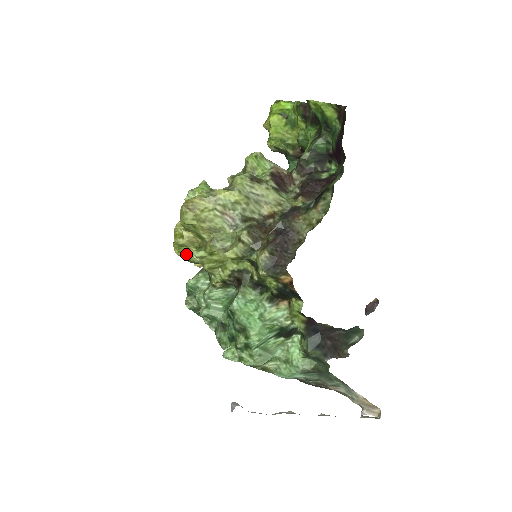
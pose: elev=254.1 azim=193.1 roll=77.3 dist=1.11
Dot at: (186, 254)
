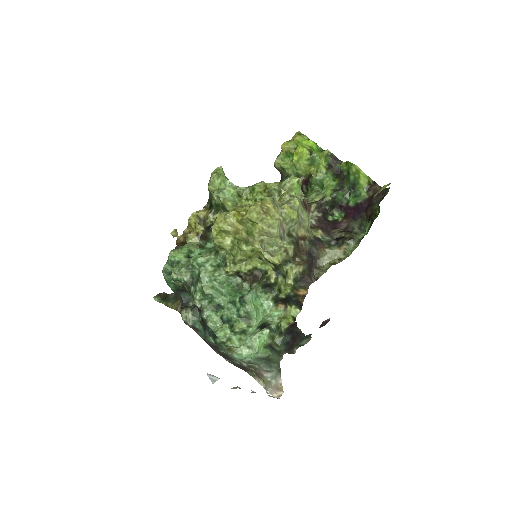
Dot at: (220, 238)
